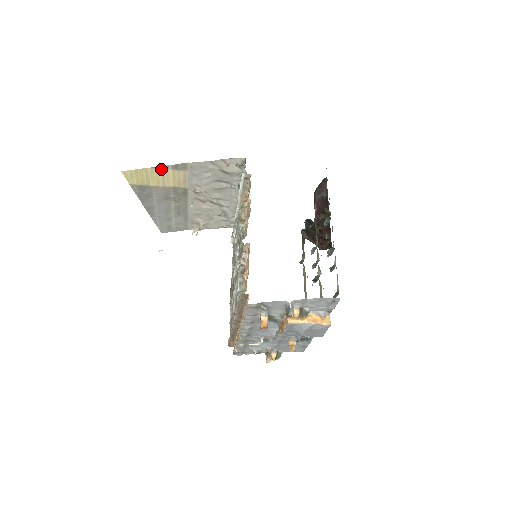
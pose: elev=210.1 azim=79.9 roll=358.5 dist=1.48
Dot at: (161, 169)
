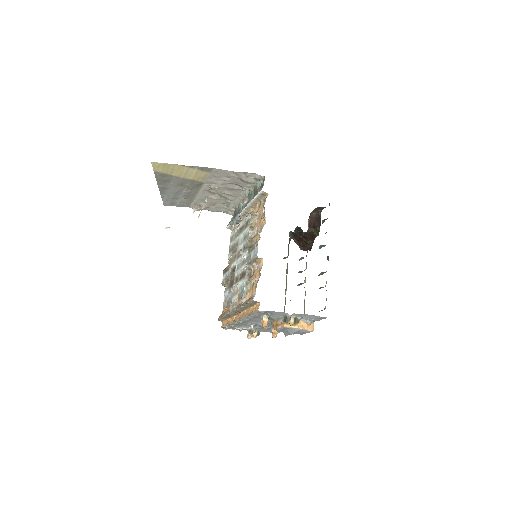
Dot at: (188, 167)
